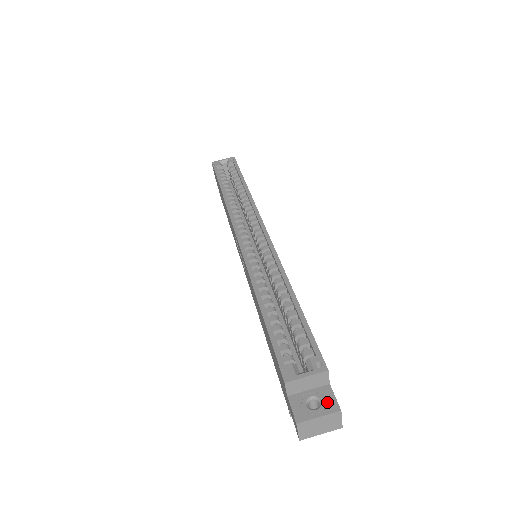
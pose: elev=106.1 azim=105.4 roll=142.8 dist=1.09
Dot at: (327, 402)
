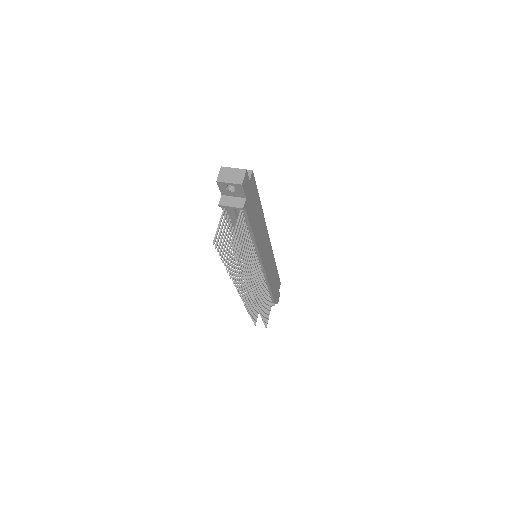
Dot at: occluded
